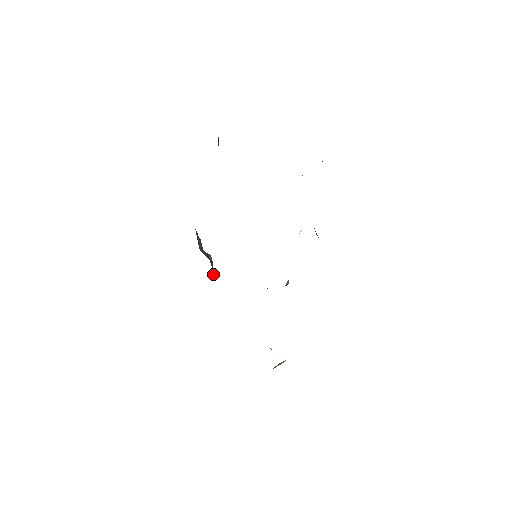
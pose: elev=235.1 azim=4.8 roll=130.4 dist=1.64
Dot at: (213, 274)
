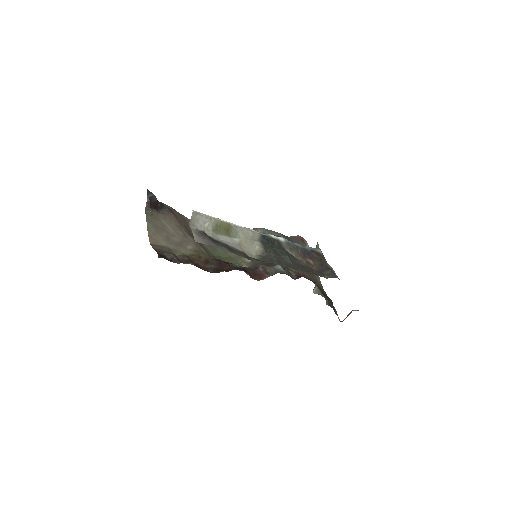
Dot at: occluded
